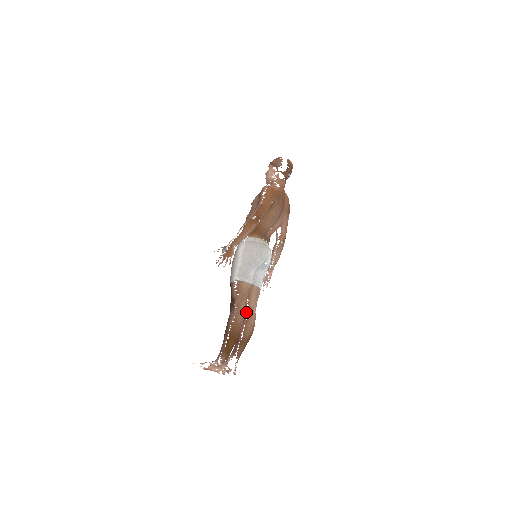
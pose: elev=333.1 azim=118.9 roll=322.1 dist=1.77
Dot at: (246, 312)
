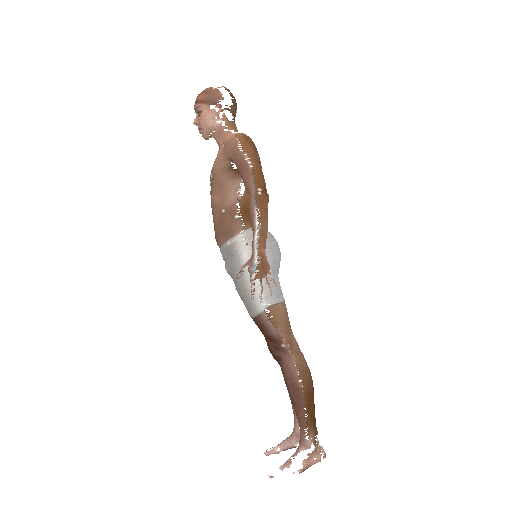
Dot at: occluded
